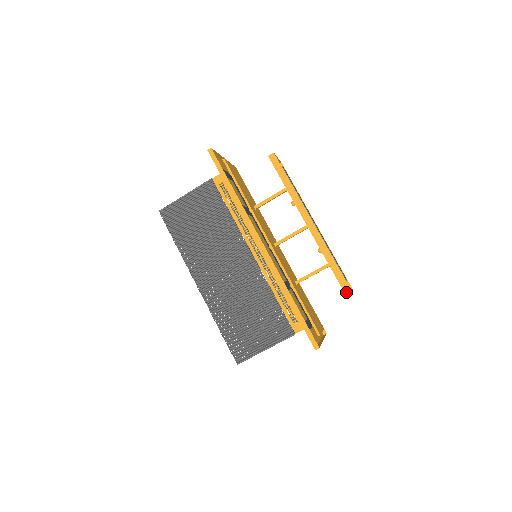
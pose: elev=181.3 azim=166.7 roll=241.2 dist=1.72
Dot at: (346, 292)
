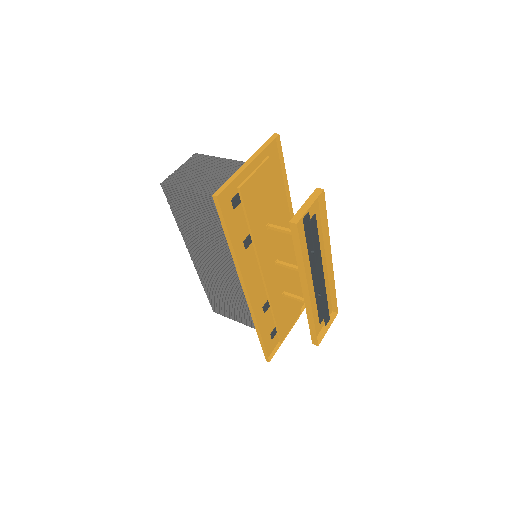
Dot at: (313, 343)
